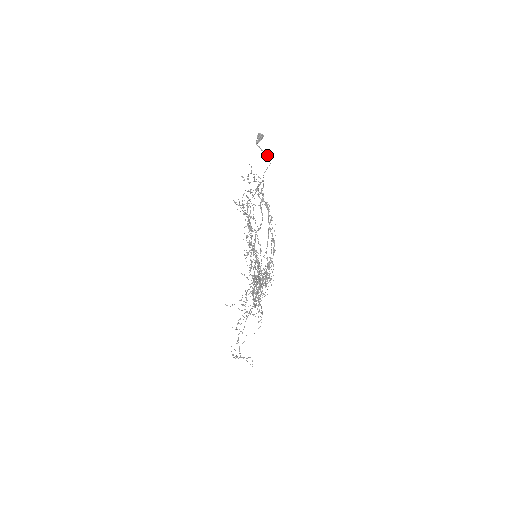
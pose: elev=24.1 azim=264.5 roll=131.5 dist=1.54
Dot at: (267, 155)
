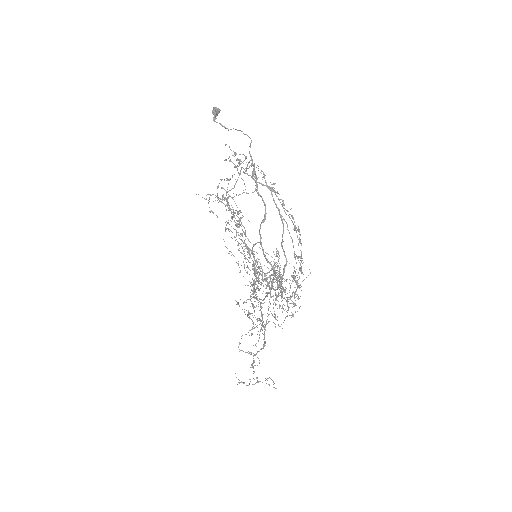
Dot at: (240, 130)
